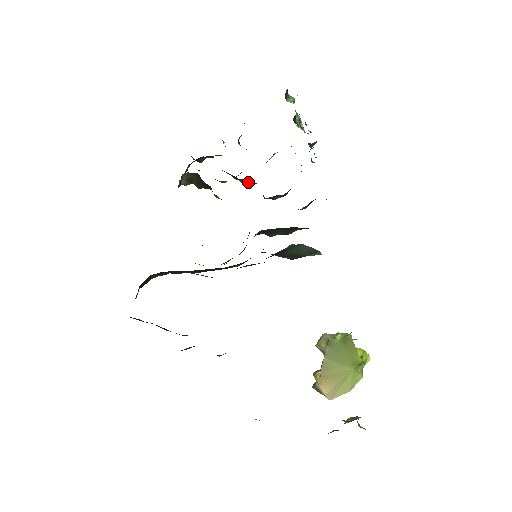
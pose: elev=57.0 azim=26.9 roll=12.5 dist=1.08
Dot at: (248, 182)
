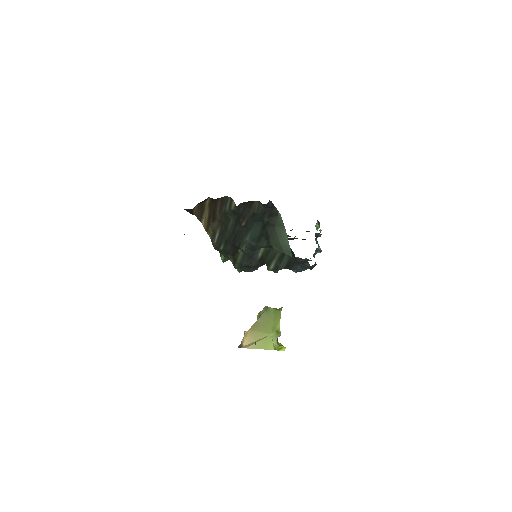
Dot at: occluded
